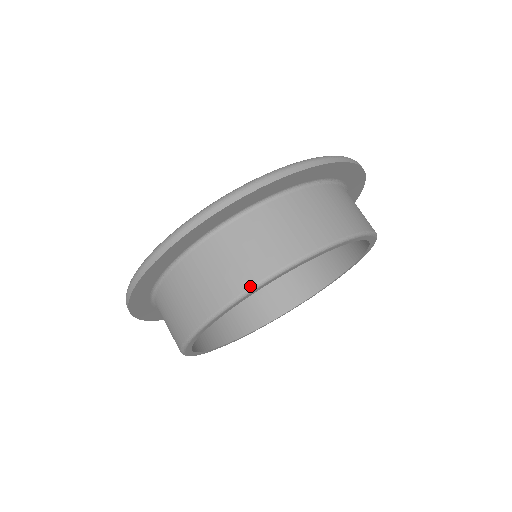
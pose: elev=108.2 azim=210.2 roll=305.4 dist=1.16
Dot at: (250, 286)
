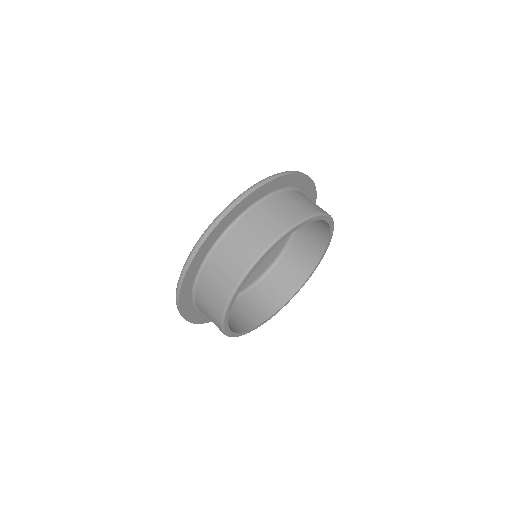
Dot at: (310, 215)
